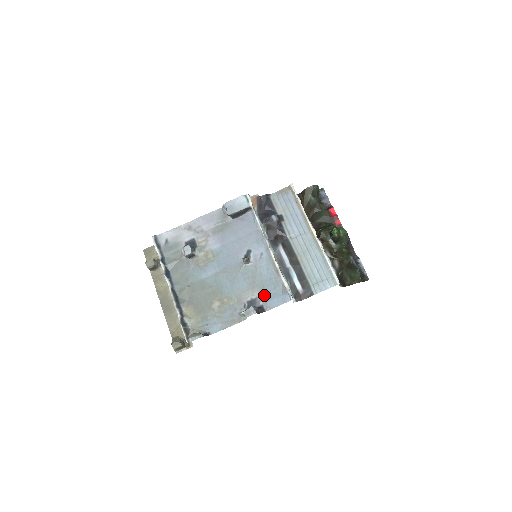
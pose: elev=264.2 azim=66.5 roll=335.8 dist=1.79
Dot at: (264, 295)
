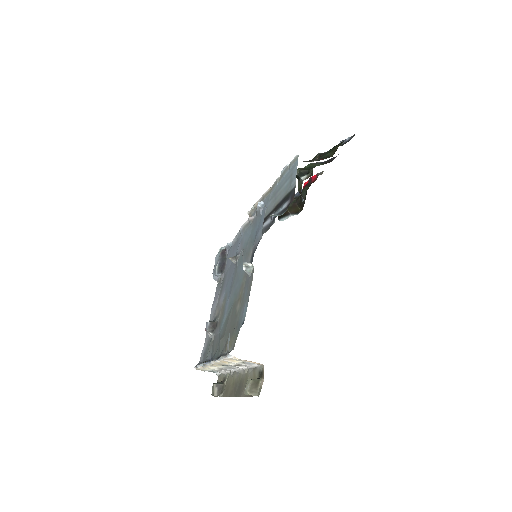
Dot at: (254, 241)
